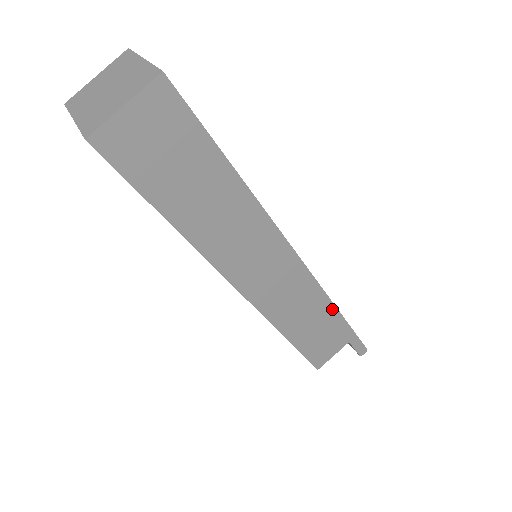
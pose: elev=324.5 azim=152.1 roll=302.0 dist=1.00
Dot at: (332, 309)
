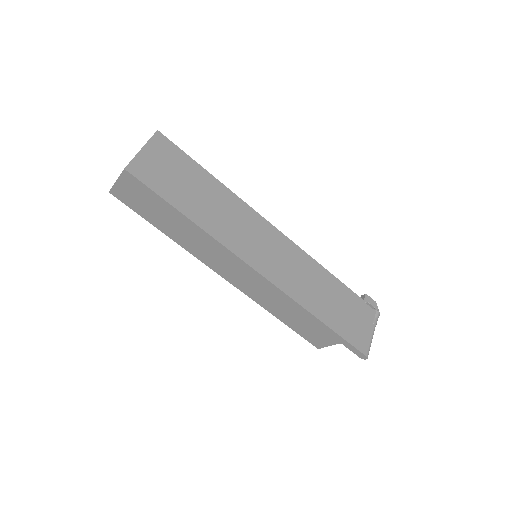
Dot at: (308, 313)
